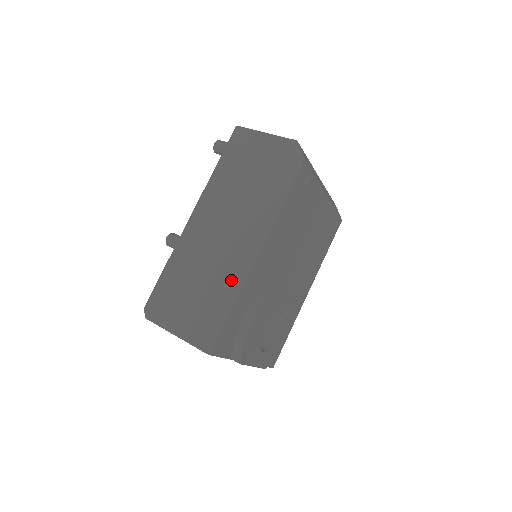
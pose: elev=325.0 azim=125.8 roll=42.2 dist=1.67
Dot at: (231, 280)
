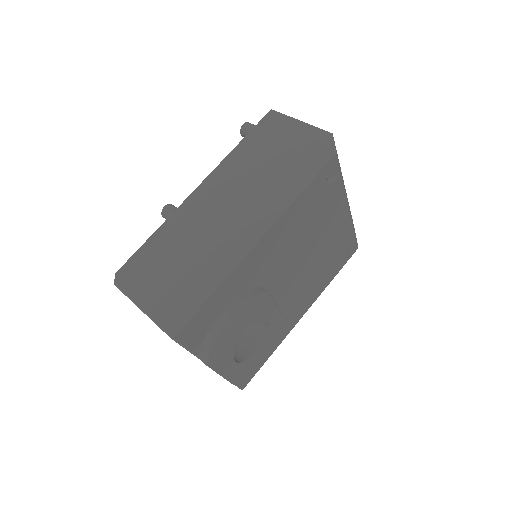
Dot at: (221, 262)
